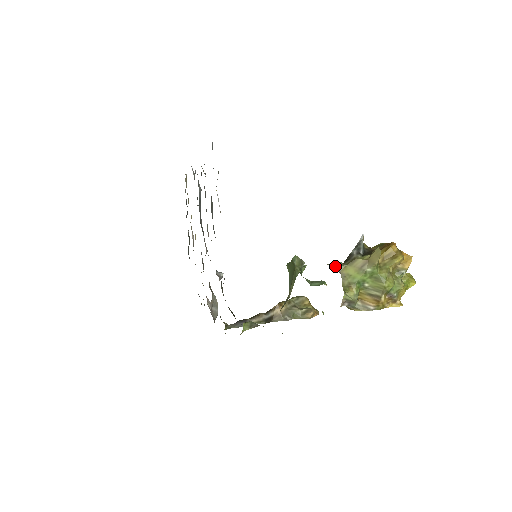
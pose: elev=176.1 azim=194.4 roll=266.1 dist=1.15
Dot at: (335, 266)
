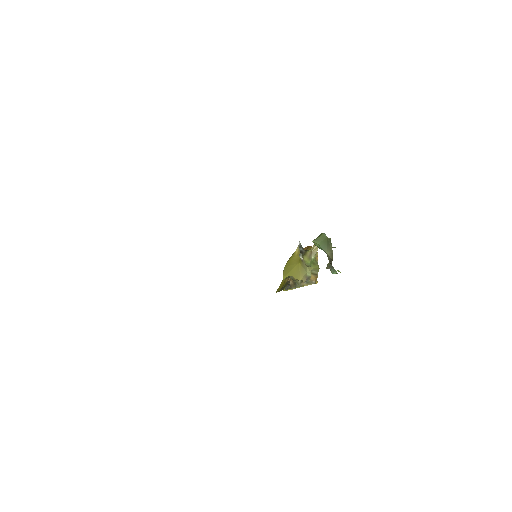
Dot at: (301, 256)
